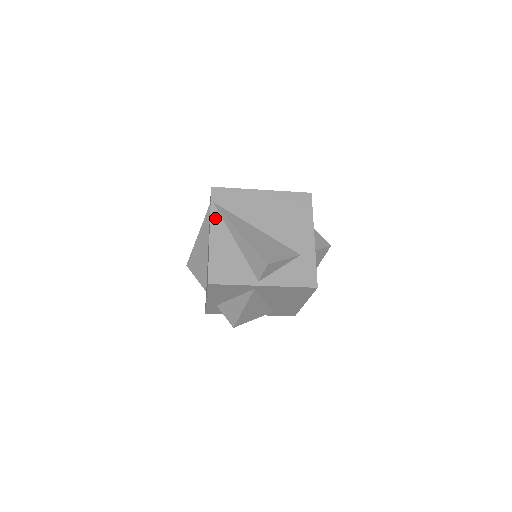
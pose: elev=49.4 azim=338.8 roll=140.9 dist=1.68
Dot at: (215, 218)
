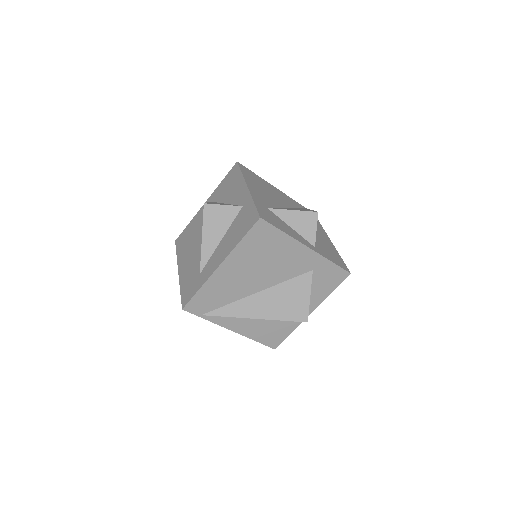
Dot at: (220, 321)
